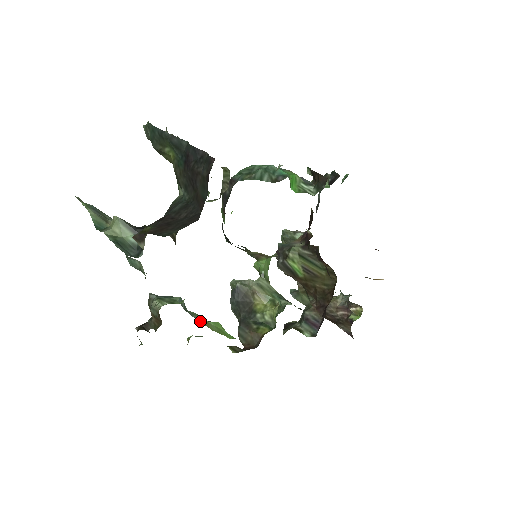
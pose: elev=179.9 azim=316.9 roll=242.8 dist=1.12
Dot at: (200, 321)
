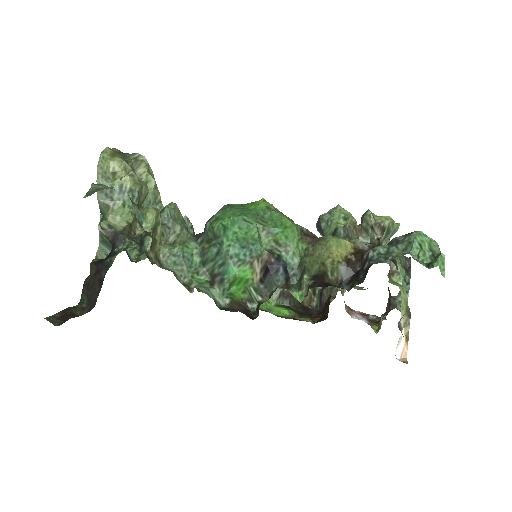
Dot at: occluded
